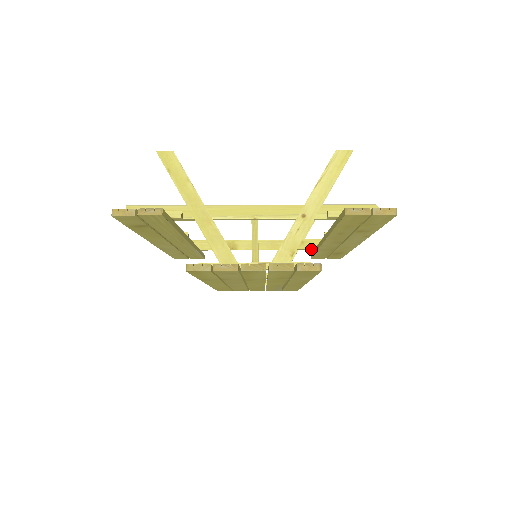
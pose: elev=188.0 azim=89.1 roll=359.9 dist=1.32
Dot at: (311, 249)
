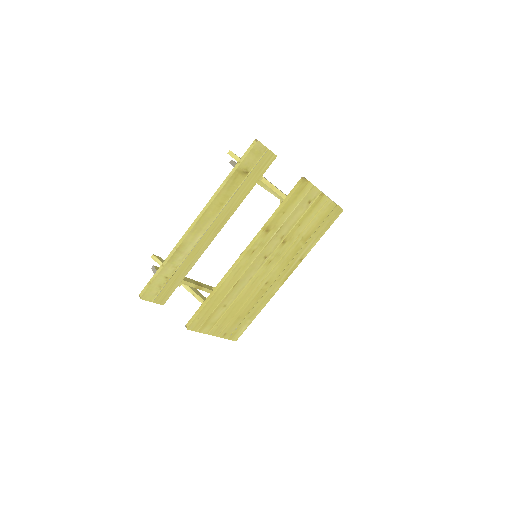
Dot at: occluded
